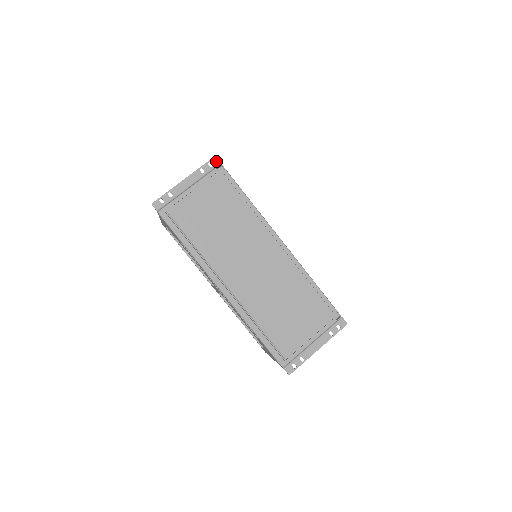
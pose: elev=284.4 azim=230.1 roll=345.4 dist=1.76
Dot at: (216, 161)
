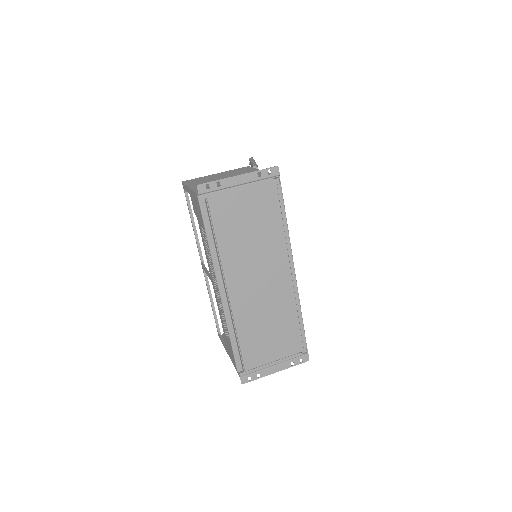
Dot at: (276, 171)
